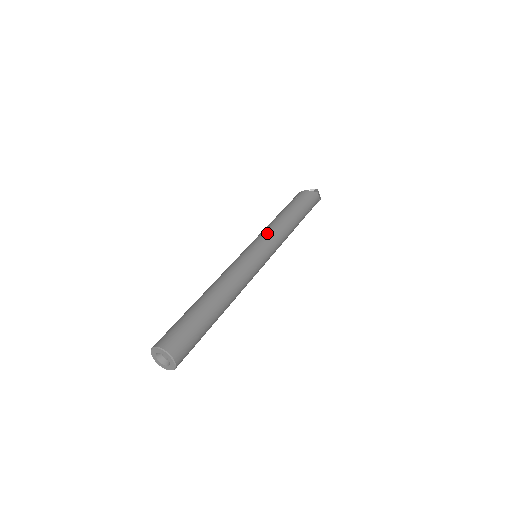
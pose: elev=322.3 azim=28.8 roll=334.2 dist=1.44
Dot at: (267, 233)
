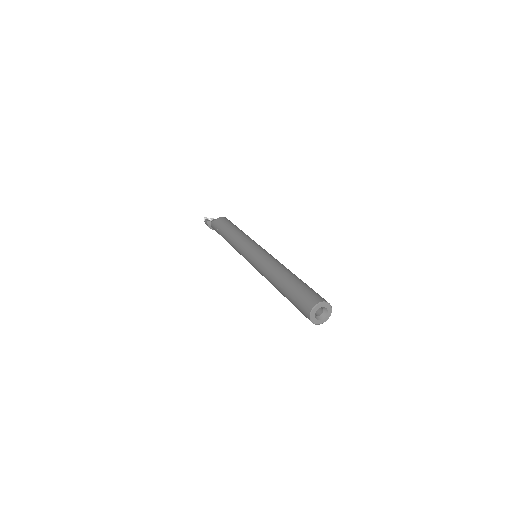
Dot at: occluded
